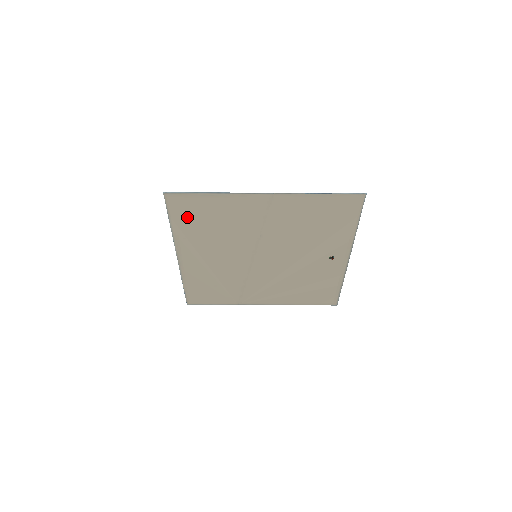
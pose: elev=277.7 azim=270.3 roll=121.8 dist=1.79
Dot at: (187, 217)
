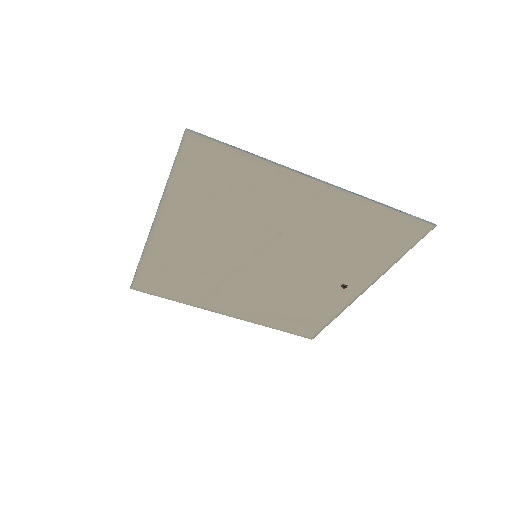
Dot at: (199, 176)
